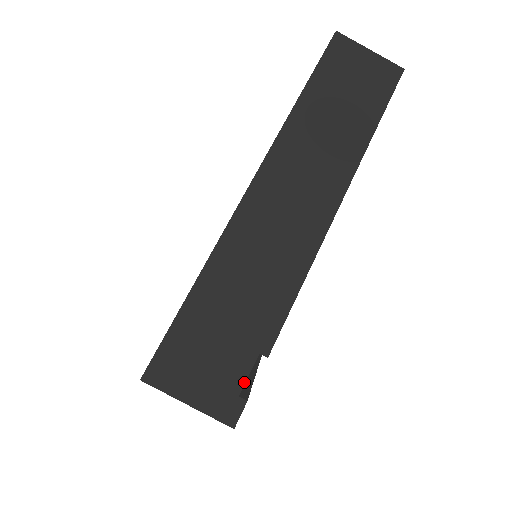
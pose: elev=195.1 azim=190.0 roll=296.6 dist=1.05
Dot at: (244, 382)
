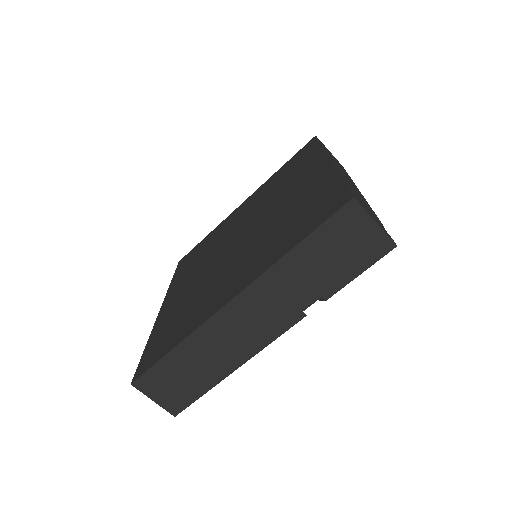
Dot at: (385, 230)
